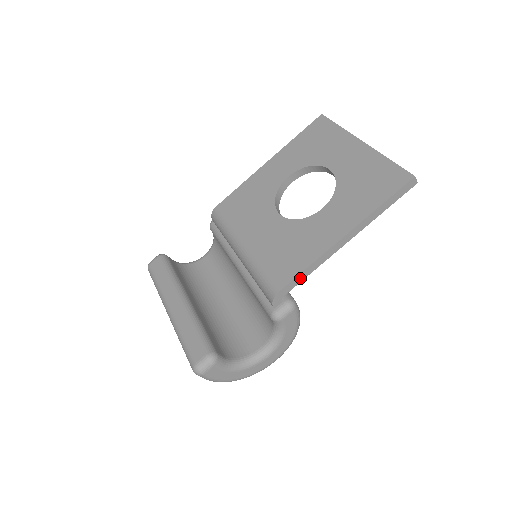
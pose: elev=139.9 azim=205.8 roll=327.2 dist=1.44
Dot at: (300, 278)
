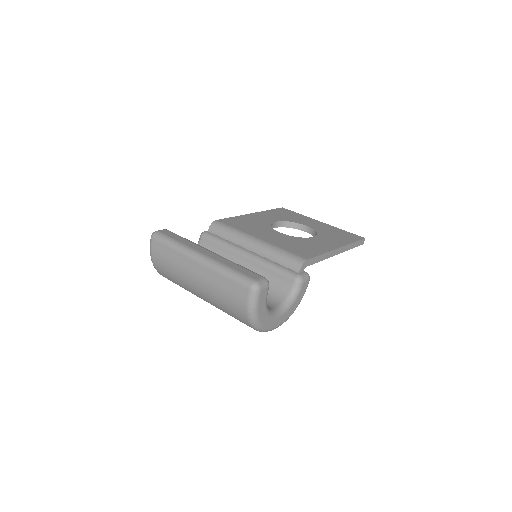
Dot at: (316, 260)
